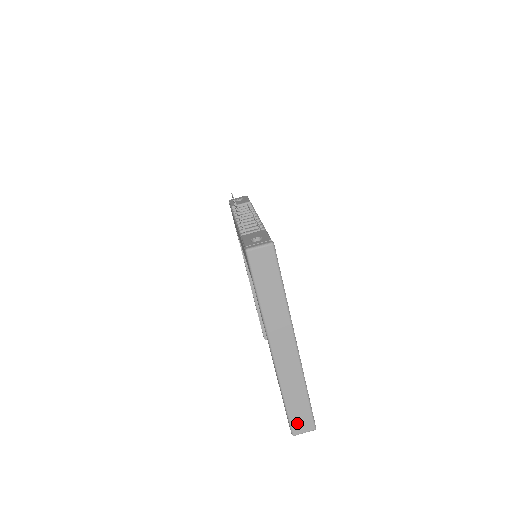
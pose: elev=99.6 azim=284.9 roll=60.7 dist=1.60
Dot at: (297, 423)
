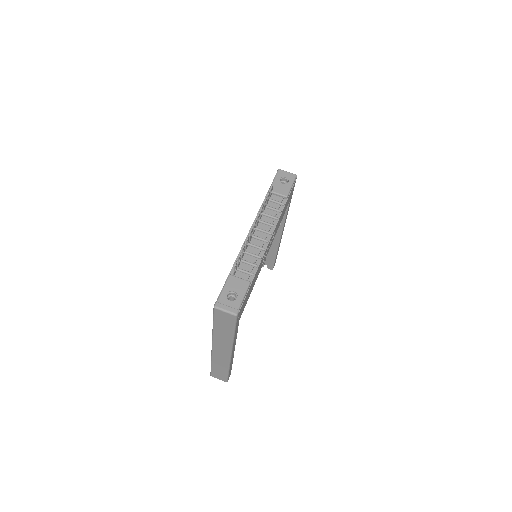
Dot at: (216, 374)
